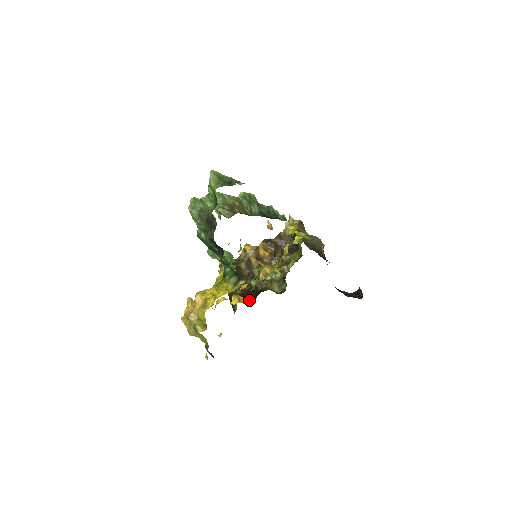
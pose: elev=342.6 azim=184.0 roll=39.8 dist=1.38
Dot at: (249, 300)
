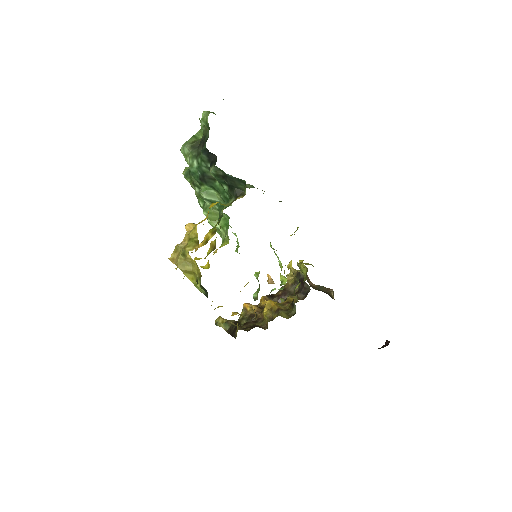
Dot at: occluded
